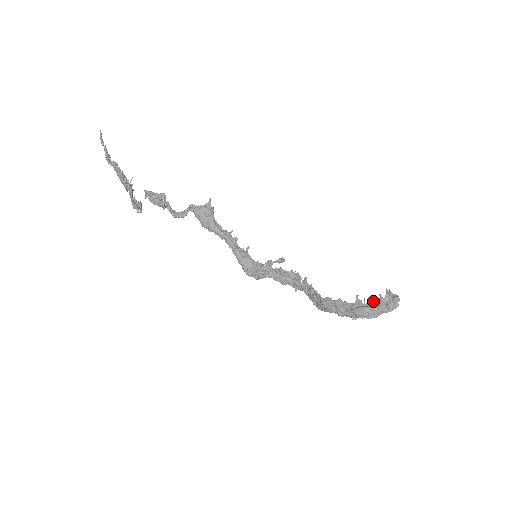
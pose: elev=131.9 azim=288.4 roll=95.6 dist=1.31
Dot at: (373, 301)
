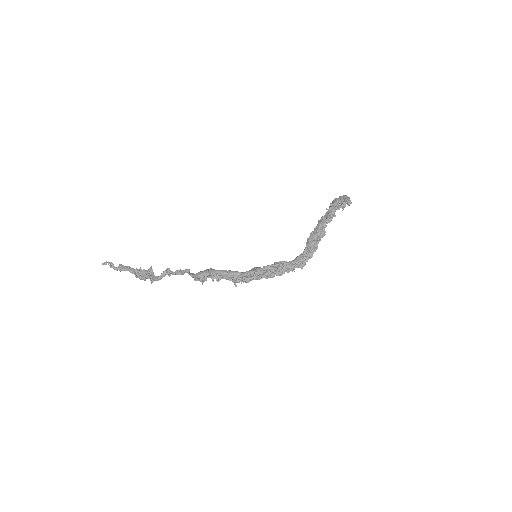
Dot at: occluded
